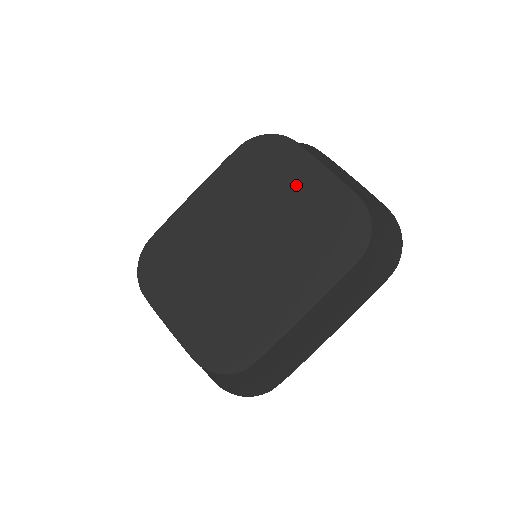
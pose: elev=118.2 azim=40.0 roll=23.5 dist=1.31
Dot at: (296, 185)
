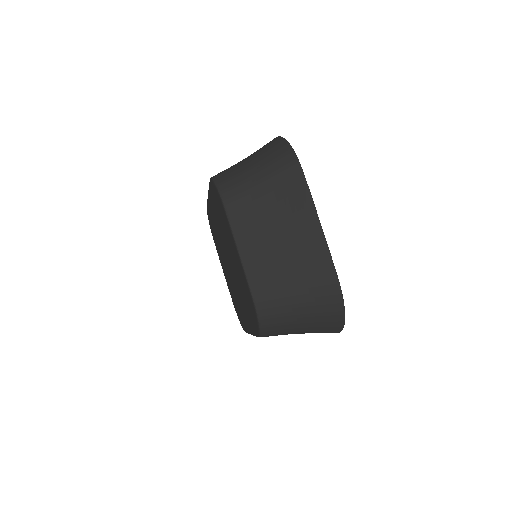
Dot at: (232, 248)
